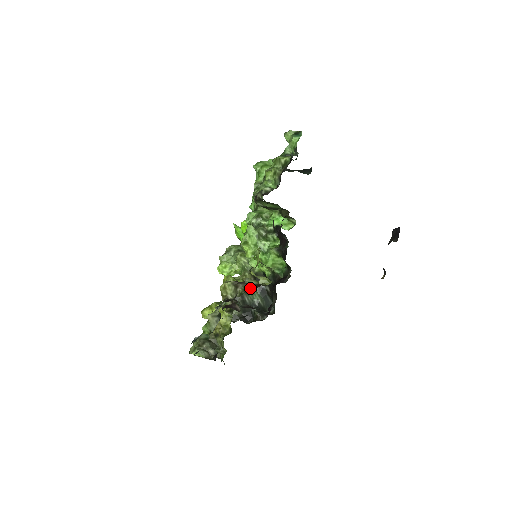
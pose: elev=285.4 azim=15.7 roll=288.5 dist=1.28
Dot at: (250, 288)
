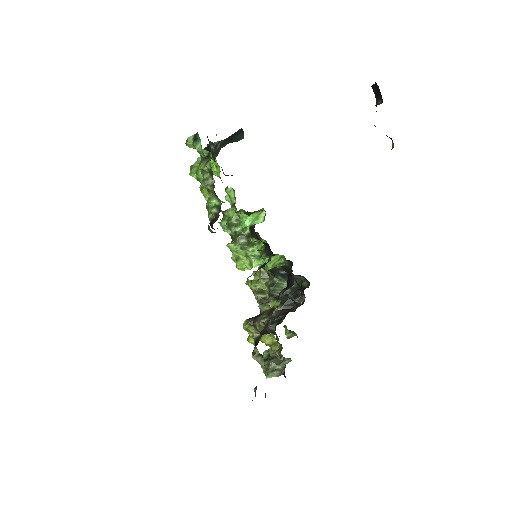
Dot at: (273, 282)
